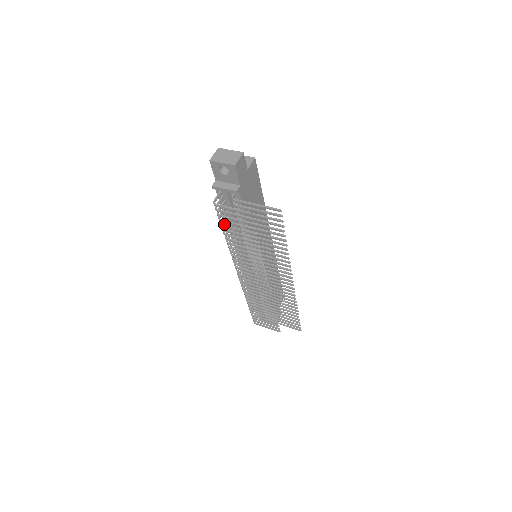
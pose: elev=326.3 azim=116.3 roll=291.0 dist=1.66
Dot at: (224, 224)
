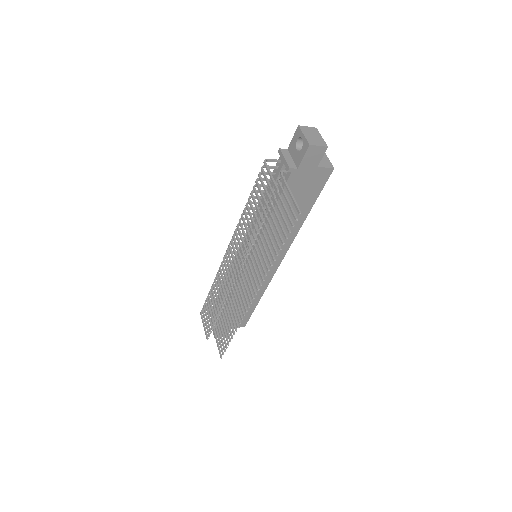
Dot at: occluded
